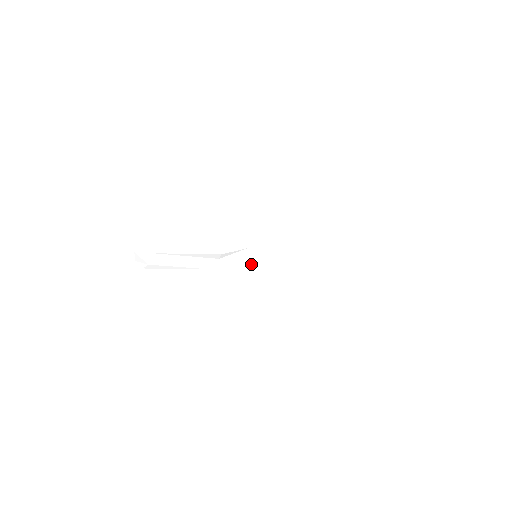
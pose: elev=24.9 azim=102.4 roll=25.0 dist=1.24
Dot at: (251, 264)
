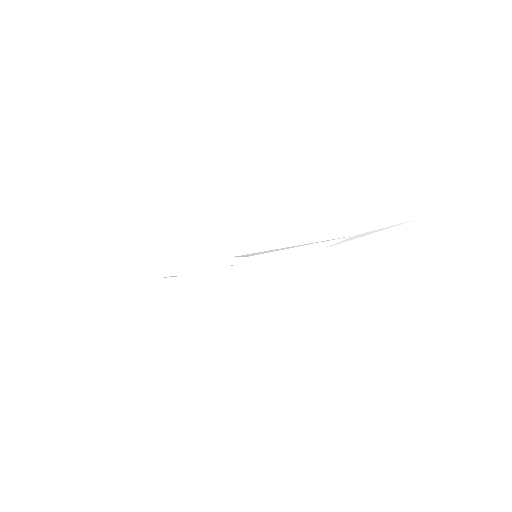
Dot at: occluded
